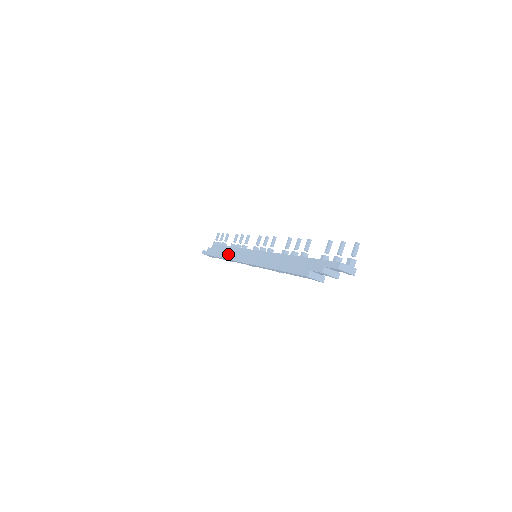
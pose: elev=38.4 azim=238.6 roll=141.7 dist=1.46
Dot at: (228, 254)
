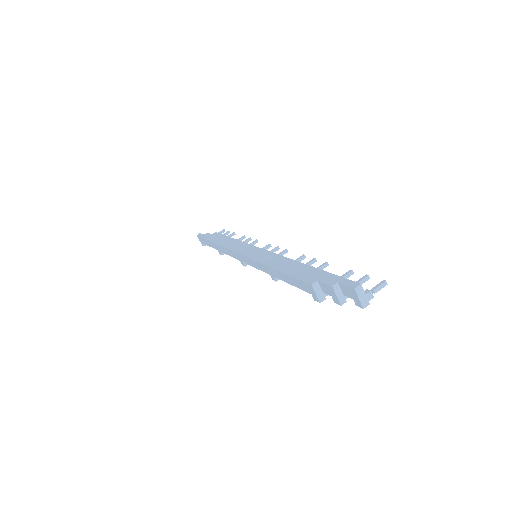
Dot at: (227, 243)
